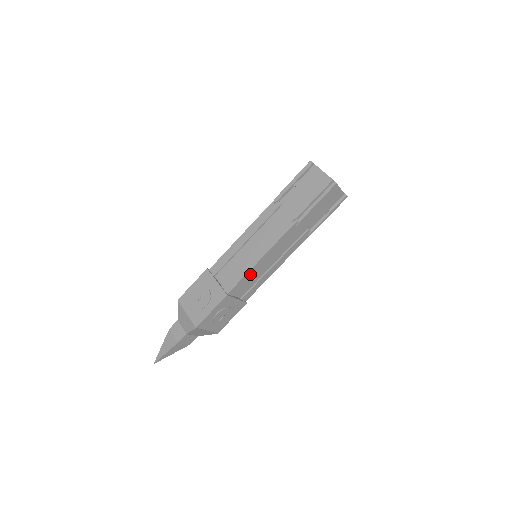
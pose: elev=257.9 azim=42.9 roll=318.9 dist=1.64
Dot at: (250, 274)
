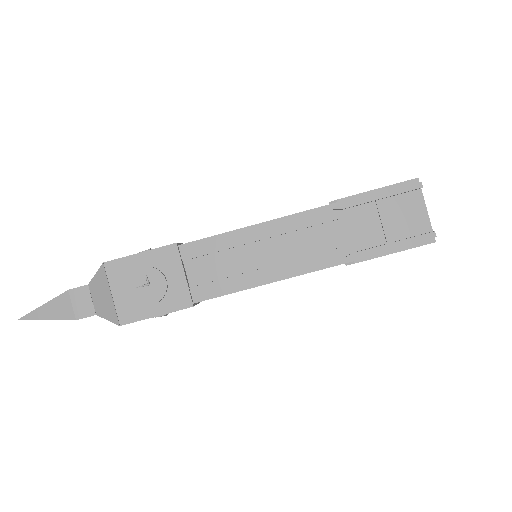
Dot at: (227, 242)
